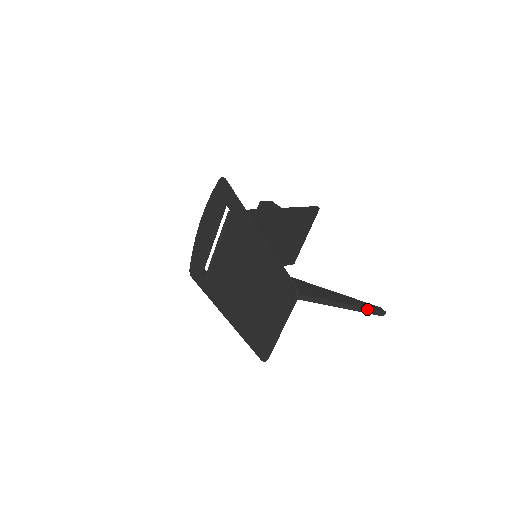
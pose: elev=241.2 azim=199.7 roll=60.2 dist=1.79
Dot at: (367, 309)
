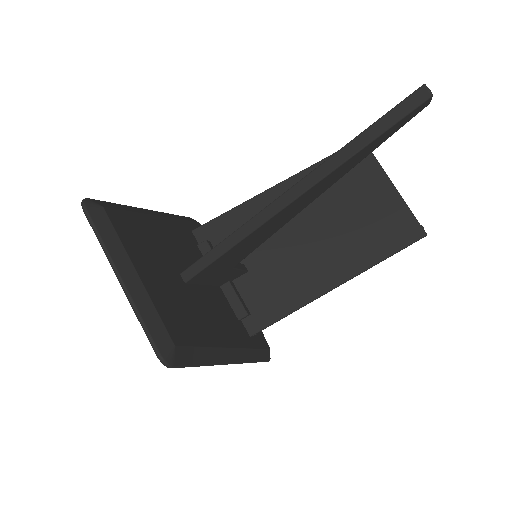
Dot at: (375, 125)
